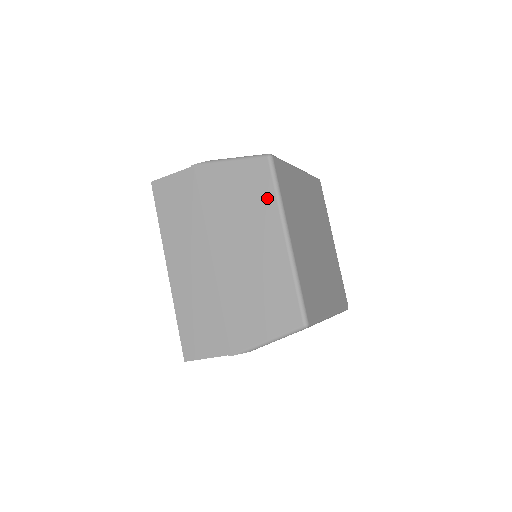
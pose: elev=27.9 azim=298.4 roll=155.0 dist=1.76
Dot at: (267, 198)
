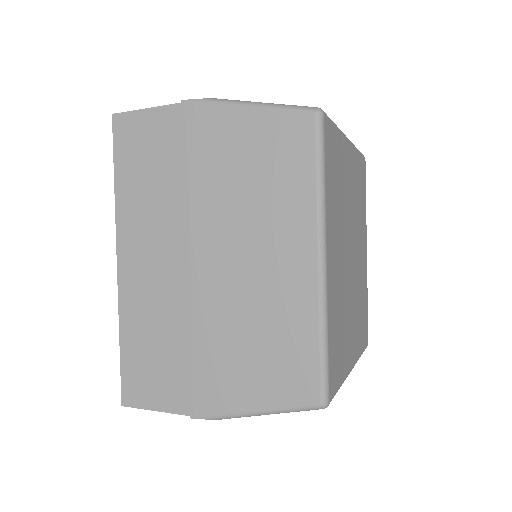
Dot at: (301, 184)
